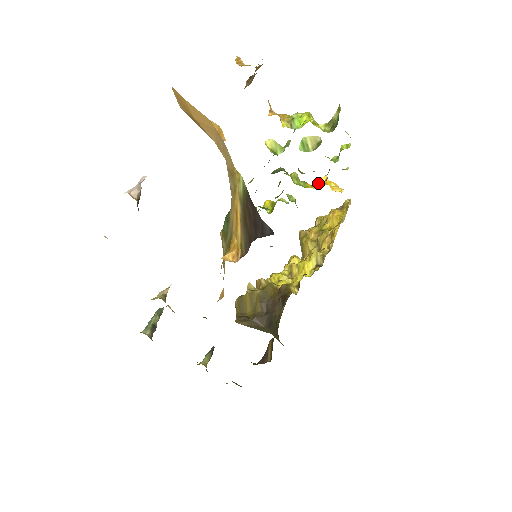
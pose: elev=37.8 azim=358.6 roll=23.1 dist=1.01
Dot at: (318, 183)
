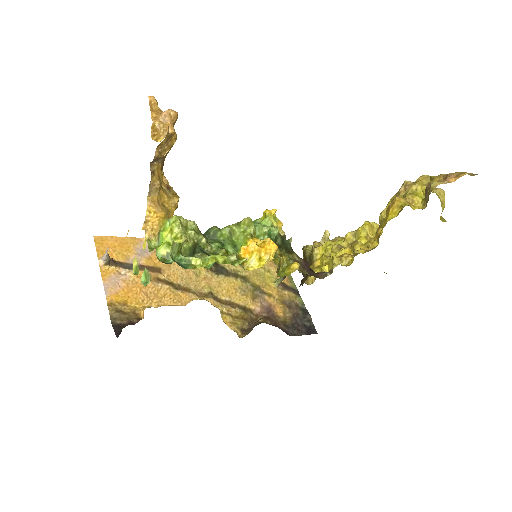
Dot at: (245, 249)
